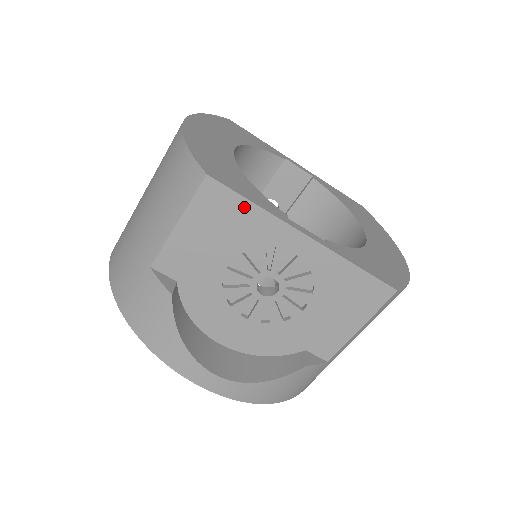
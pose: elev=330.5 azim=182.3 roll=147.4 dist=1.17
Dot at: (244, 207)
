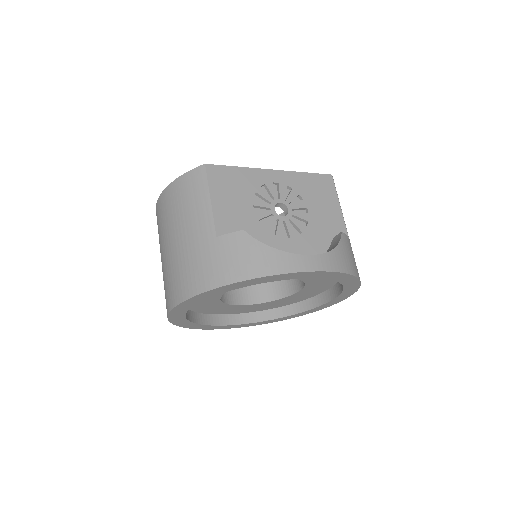
Dot at: (234, 171)
